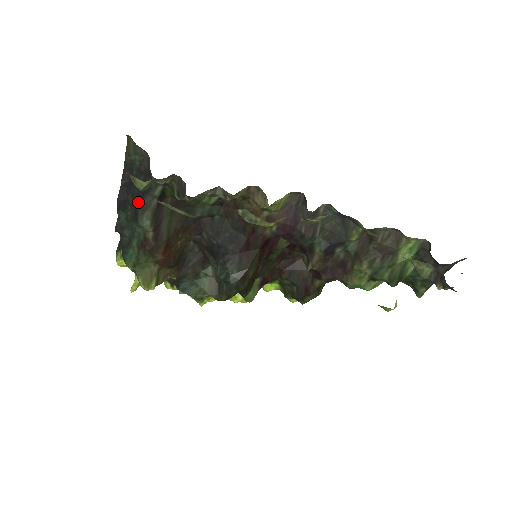
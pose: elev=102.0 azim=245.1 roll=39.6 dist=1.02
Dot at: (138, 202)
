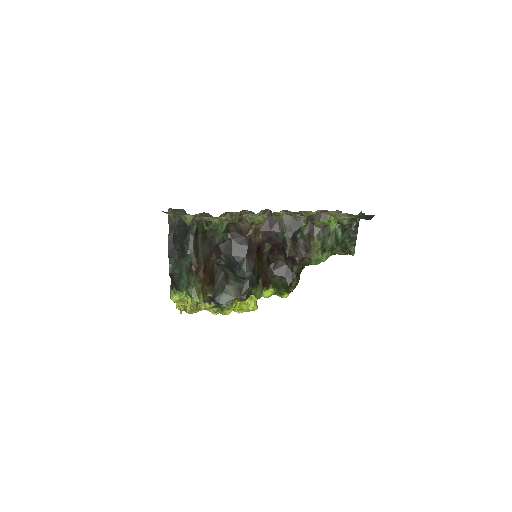
Dot at: (183, 242)
